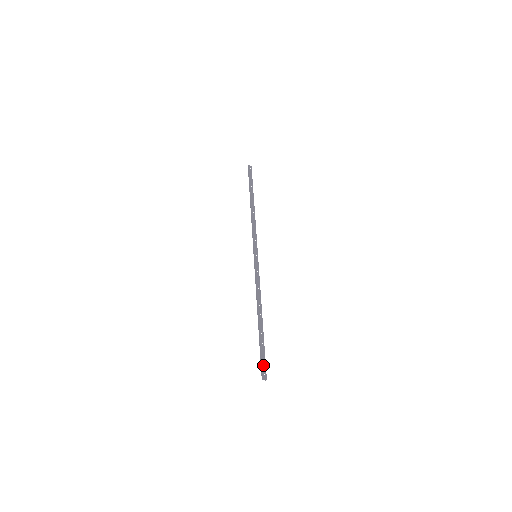
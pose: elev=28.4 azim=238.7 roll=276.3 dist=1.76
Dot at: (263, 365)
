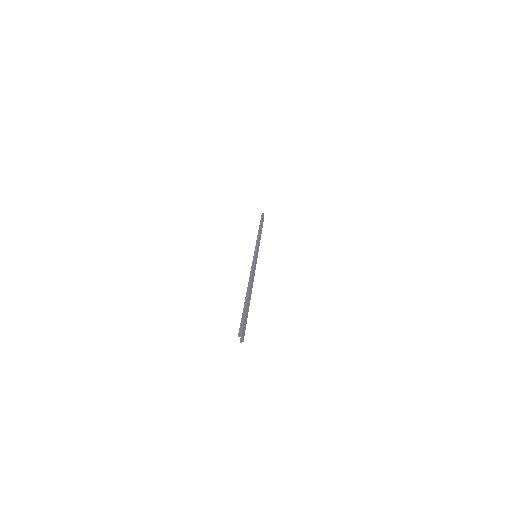
Dot at: (244, 325)
